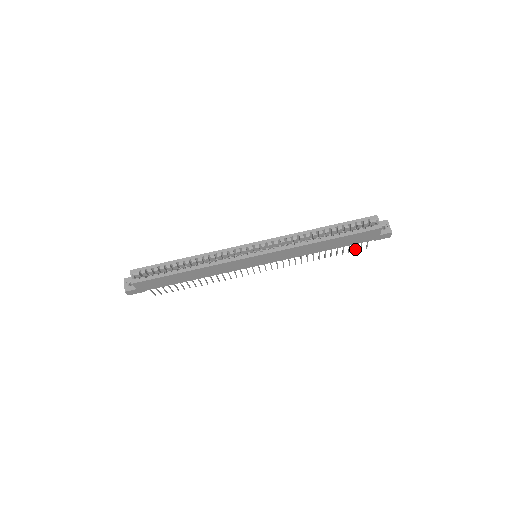
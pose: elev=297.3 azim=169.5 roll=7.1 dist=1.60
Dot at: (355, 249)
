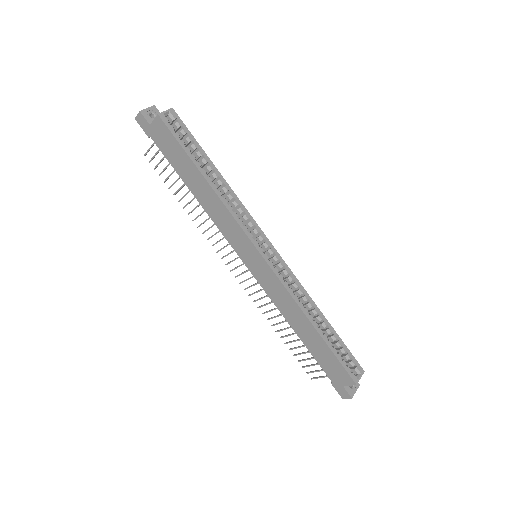
Dot at: (307, 366)
